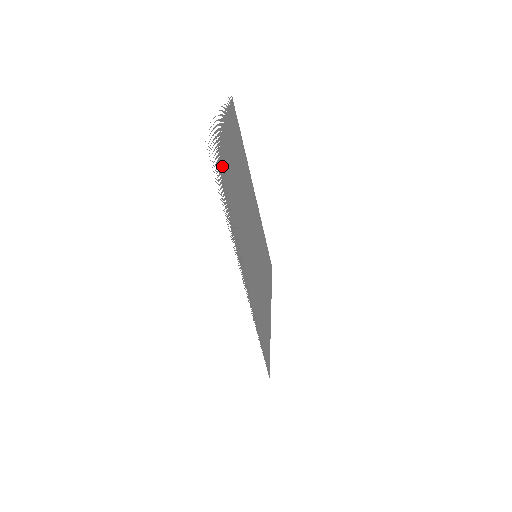
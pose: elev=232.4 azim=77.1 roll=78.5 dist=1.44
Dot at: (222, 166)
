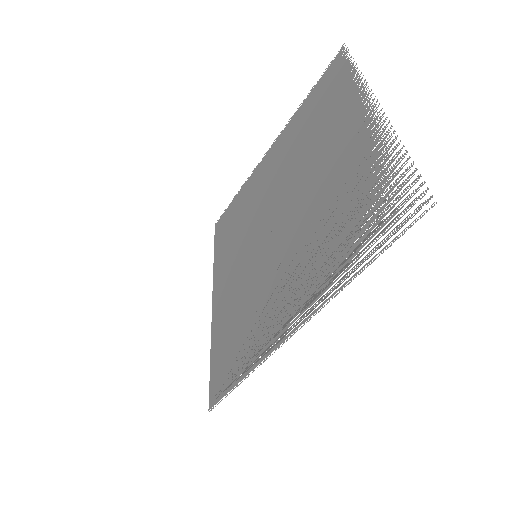
Dot at: (362, 202)
